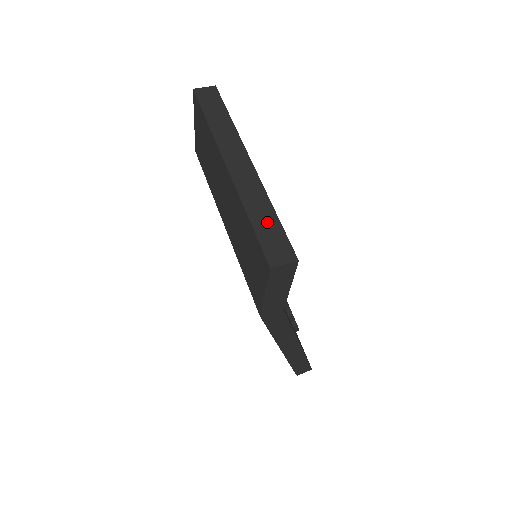
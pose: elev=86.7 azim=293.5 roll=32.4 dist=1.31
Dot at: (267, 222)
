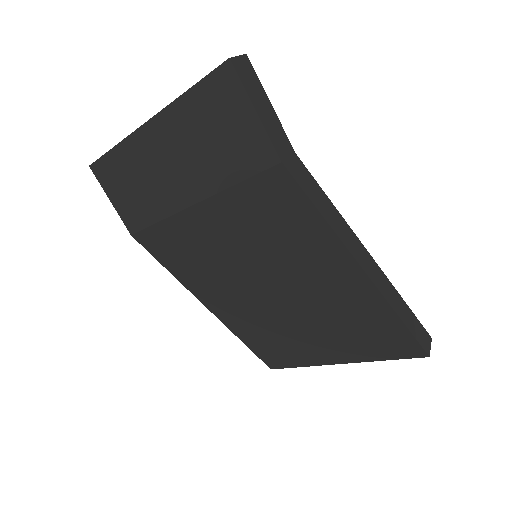
Dot at: occluded
